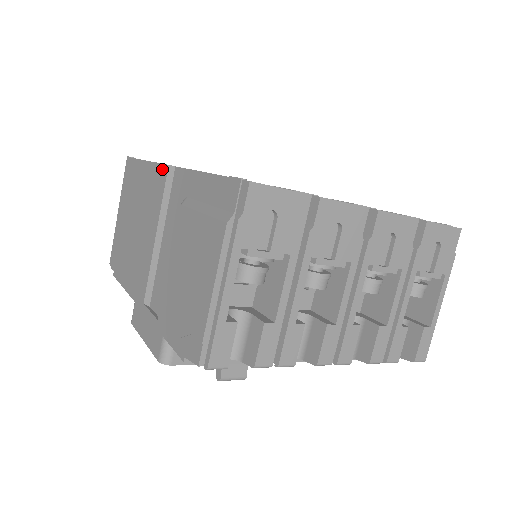
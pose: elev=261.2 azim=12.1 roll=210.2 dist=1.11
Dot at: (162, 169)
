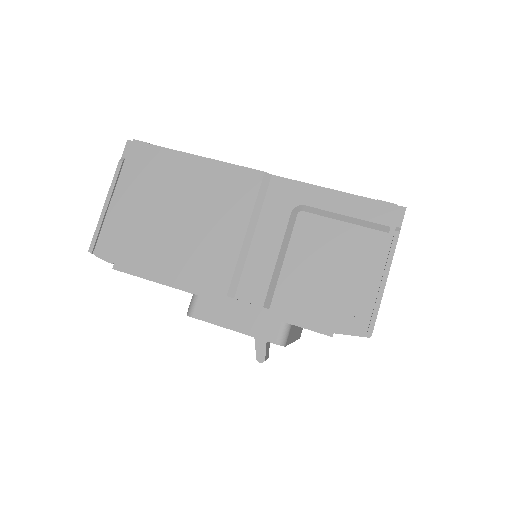
Dot at: (250, 173)
